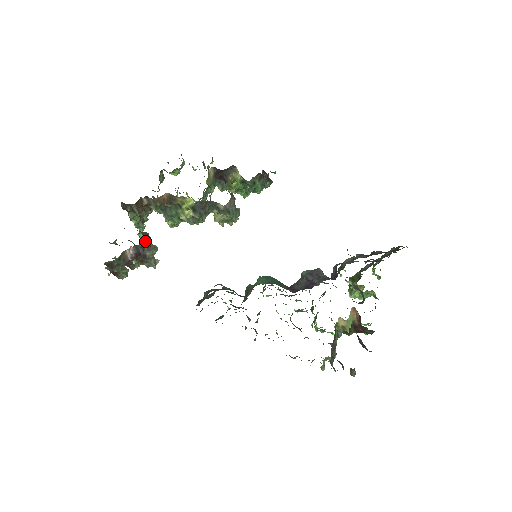
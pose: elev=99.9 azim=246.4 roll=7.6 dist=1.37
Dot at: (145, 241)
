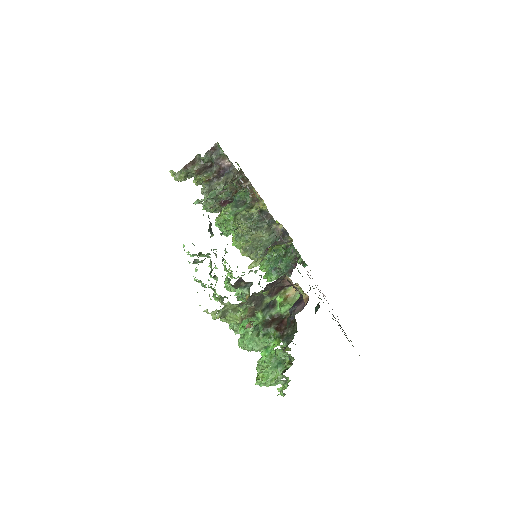
Dot at: (235, 174)
